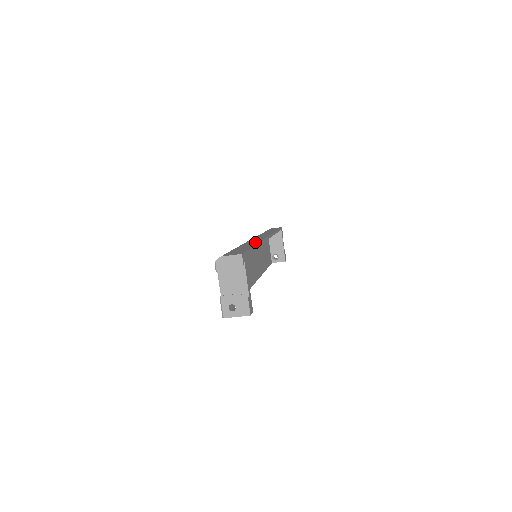
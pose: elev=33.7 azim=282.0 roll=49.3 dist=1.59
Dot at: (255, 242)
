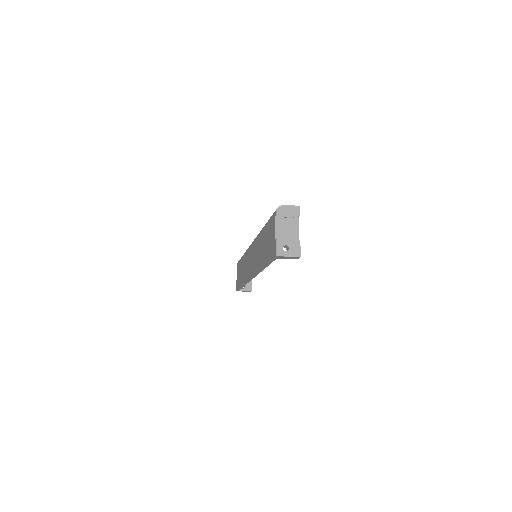
Dot at: occluded
